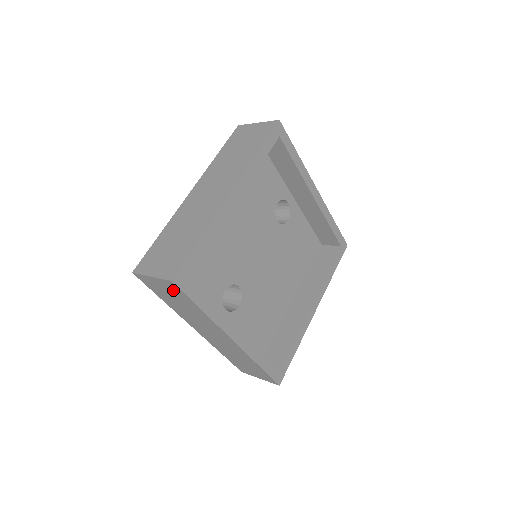
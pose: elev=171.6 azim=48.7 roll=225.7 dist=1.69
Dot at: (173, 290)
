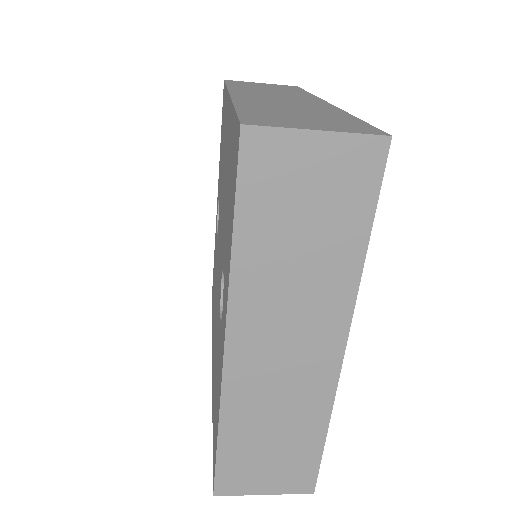
Dot at: (347, 177)
